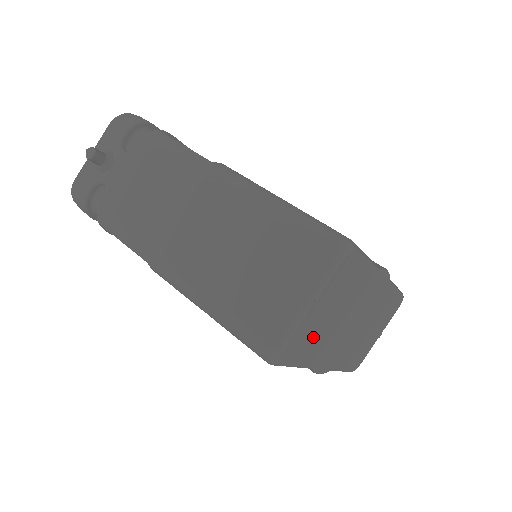
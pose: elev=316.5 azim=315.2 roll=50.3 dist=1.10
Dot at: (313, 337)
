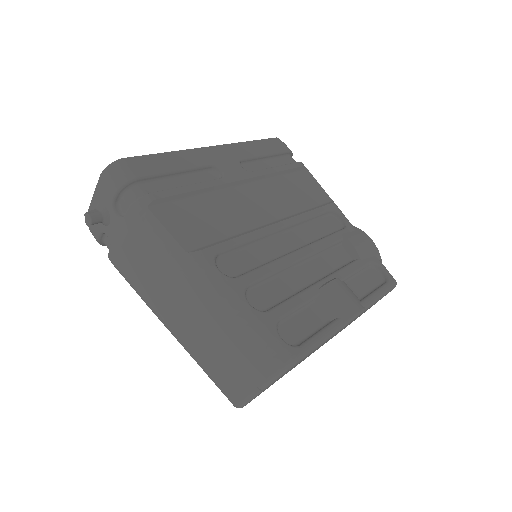
Dot at: occluded
